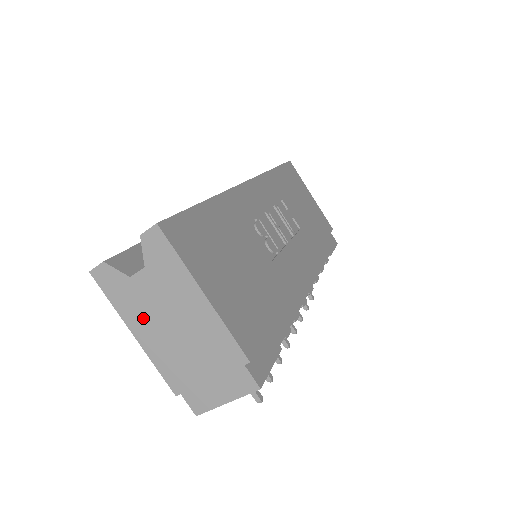
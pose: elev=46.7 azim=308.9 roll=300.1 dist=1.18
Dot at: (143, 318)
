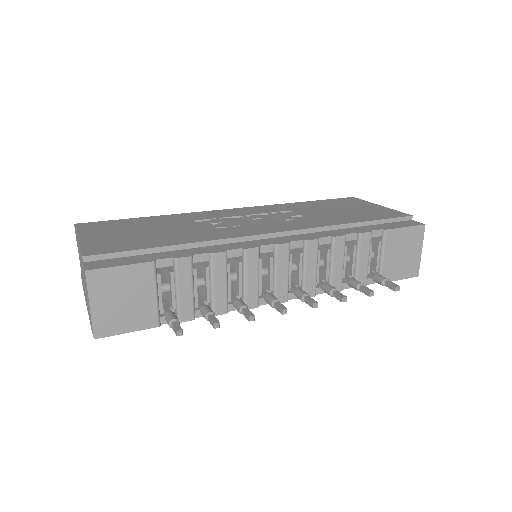
Dot at: (84, 290)
